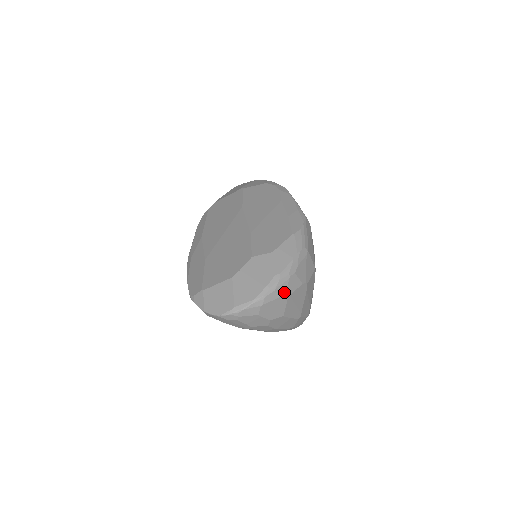
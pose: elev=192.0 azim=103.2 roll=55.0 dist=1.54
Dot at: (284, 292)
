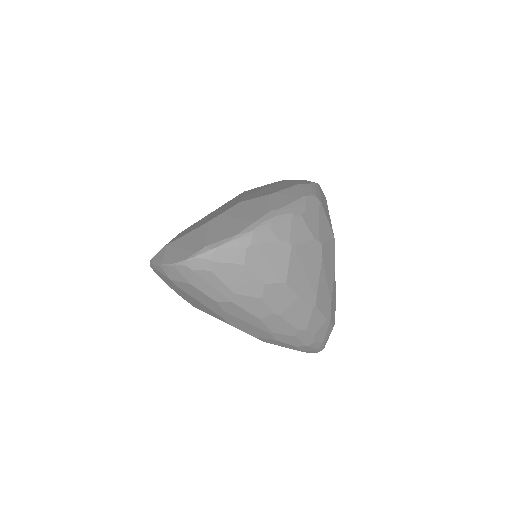
Dot at: (284, 236)
